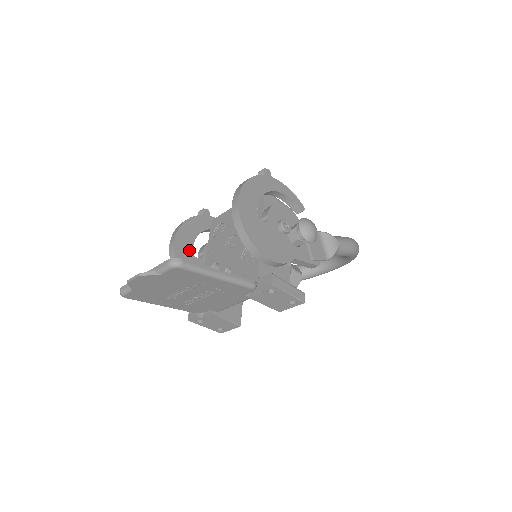
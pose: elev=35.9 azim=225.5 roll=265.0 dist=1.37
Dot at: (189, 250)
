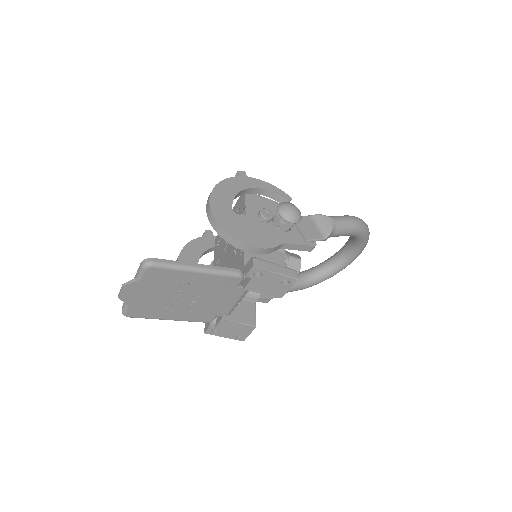
Dot at: occluded
